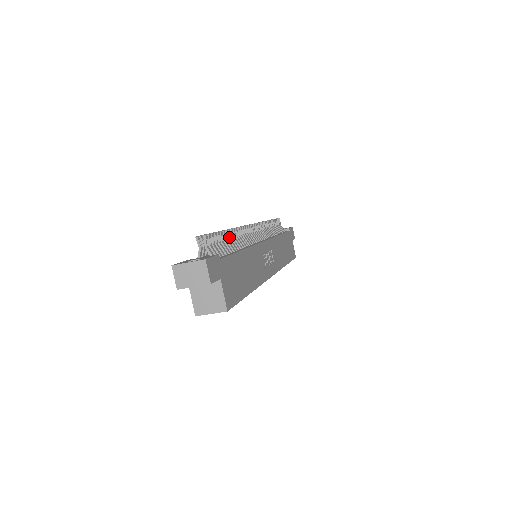
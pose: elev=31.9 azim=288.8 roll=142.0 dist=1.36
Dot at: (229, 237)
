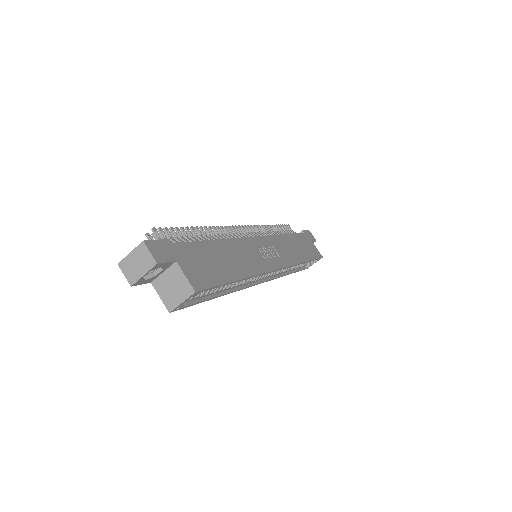
Dot at: (198, 234)
